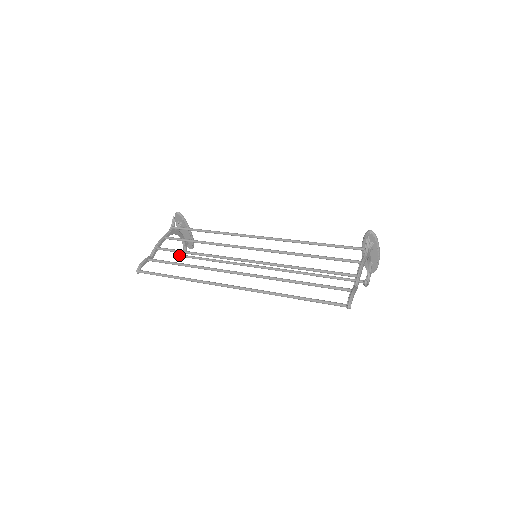
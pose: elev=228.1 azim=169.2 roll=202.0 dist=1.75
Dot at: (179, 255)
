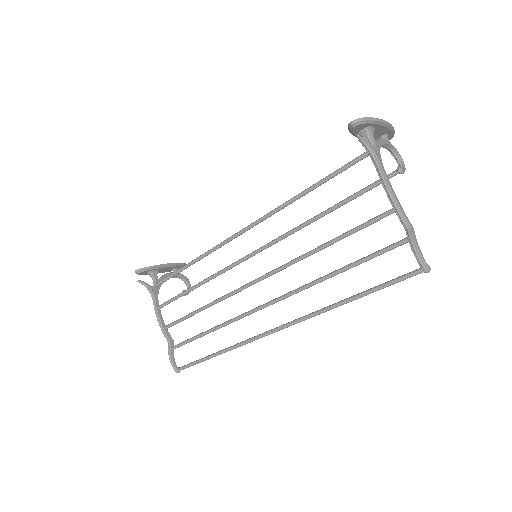
Dot at: occluded
